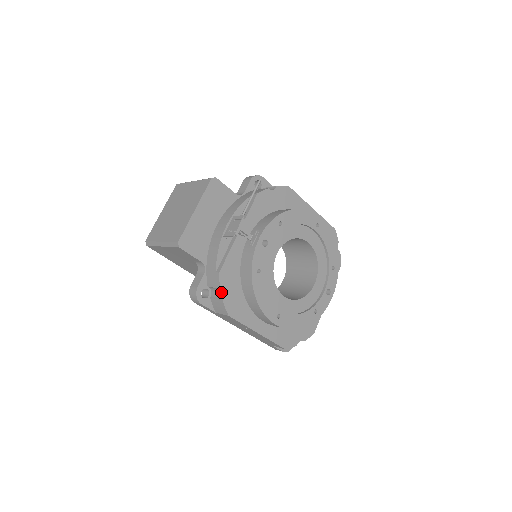
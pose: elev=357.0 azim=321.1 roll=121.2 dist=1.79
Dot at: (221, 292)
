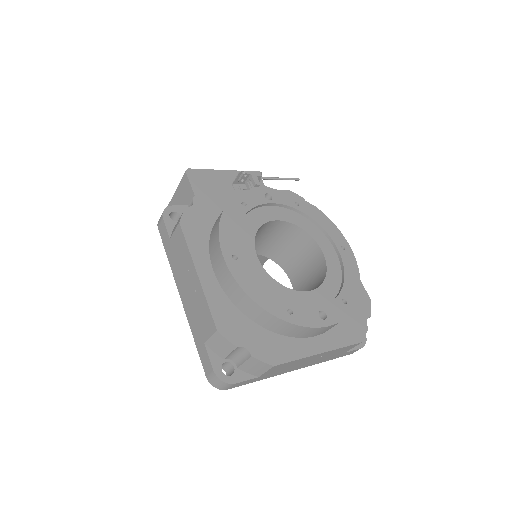
Dot at: occluded
